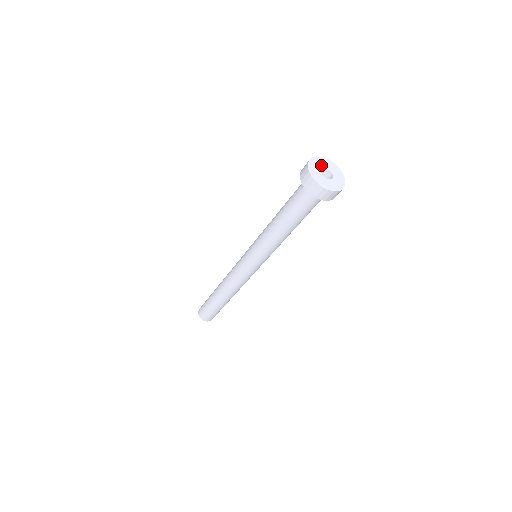
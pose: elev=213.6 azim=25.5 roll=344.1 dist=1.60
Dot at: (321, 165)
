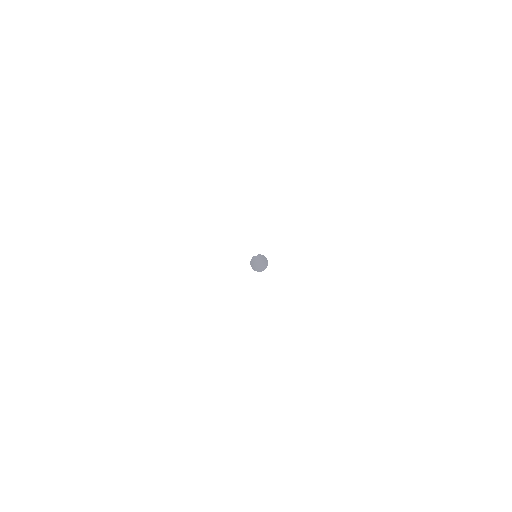
Dot at: (250, 252)
